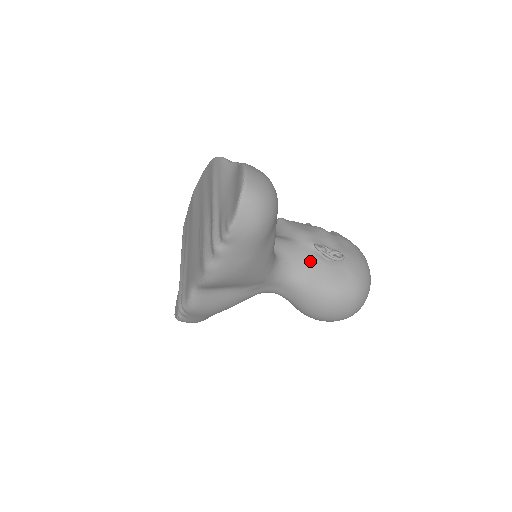
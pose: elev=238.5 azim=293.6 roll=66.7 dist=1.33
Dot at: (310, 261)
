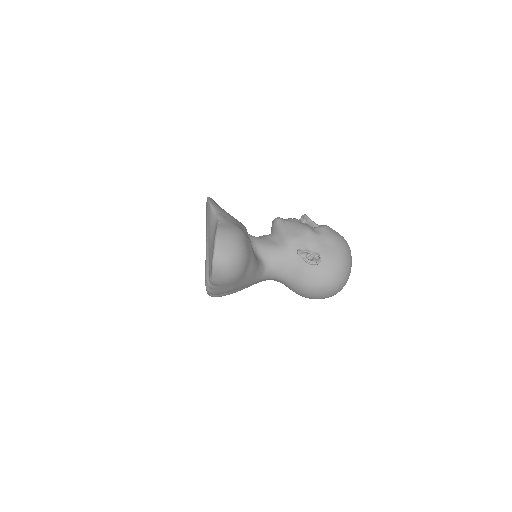
Dot at: (294, 264)
